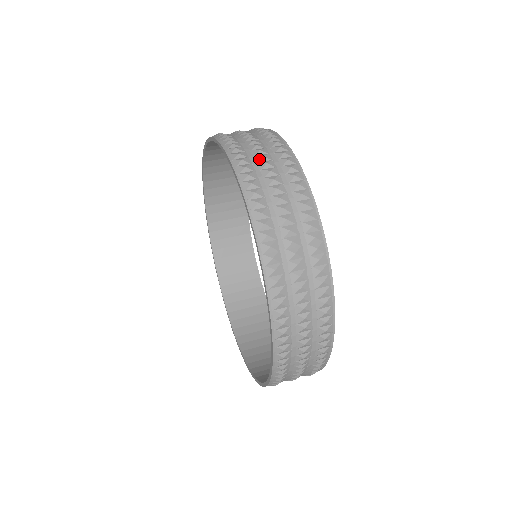
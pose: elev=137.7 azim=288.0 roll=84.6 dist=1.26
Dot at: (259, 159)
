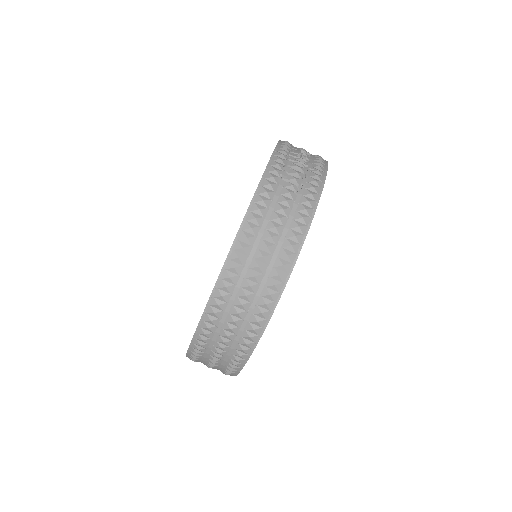
Dot at: (229, 321)
